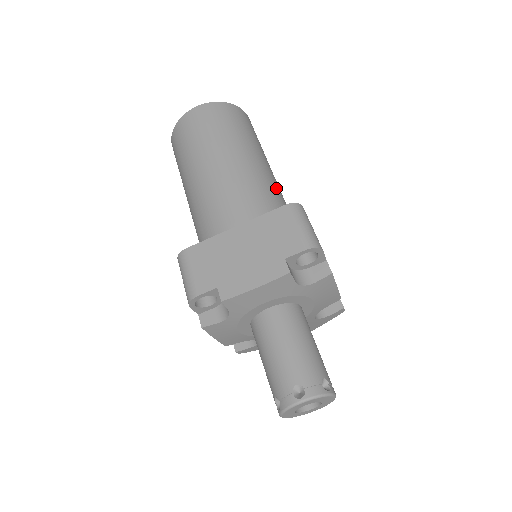
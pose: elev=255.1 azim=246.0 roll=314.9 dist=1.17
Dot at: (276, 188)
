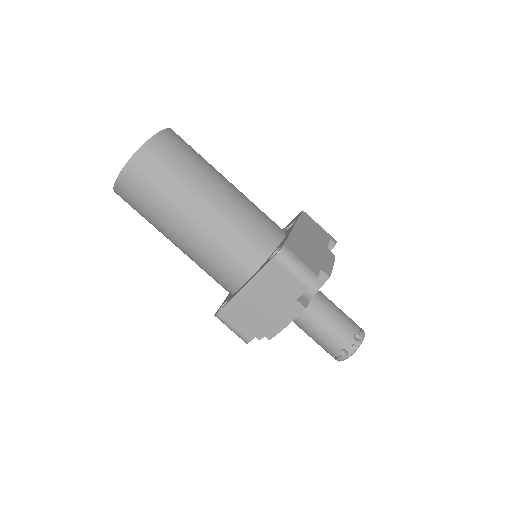
Dot at: (243, 210)
